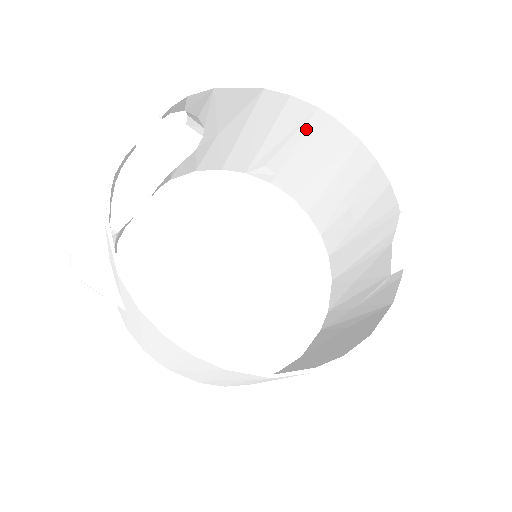
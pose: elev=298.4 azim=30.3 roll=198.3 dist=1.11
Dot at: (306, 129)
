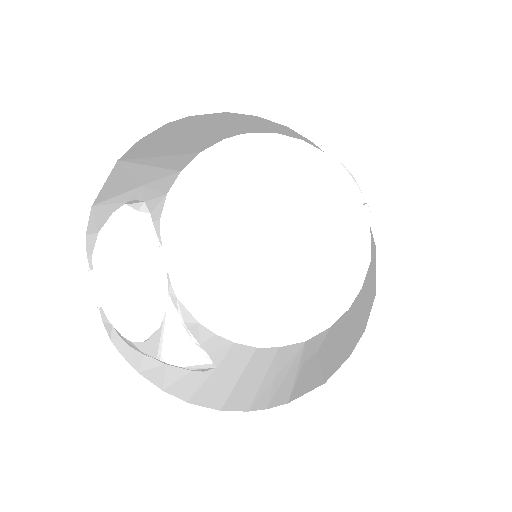
Dot at: (185, 127)
